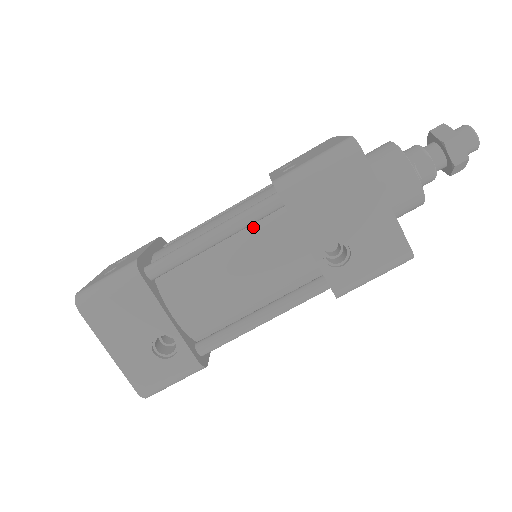
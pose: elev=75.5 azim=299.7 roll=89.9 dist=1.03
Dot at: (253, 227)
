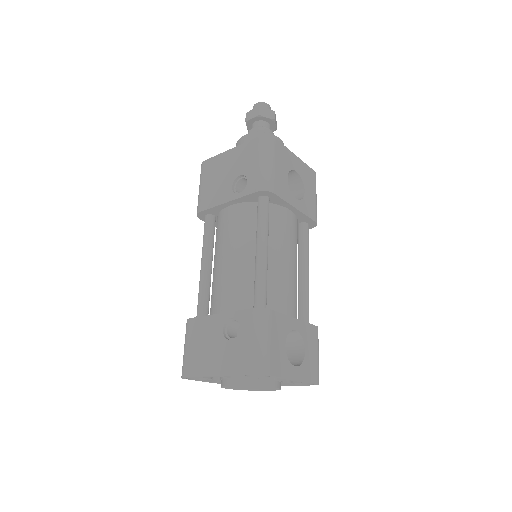
Dot at: (216, 240)
